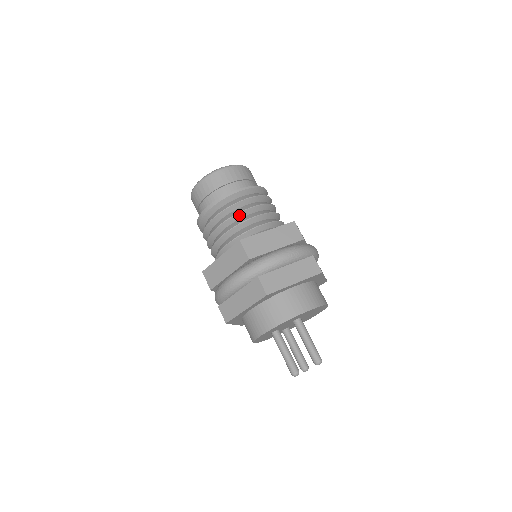
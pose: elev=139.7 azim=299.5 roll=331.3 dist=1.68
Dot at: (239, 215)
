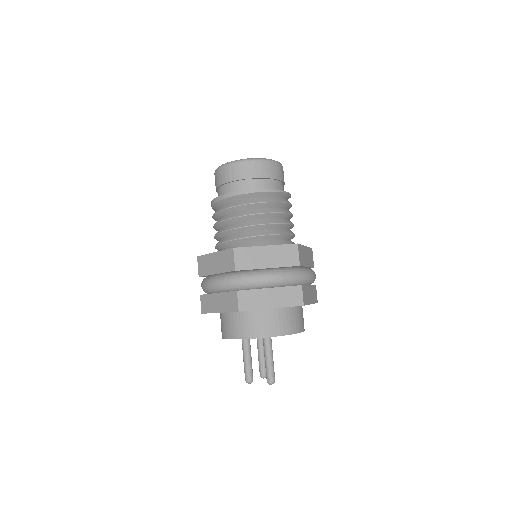
Dot at: (247, 217)
